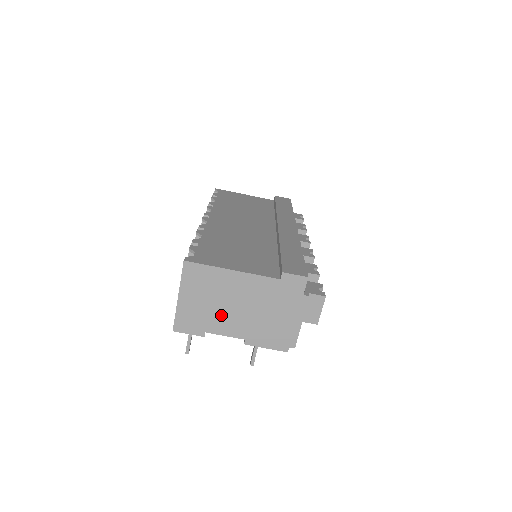
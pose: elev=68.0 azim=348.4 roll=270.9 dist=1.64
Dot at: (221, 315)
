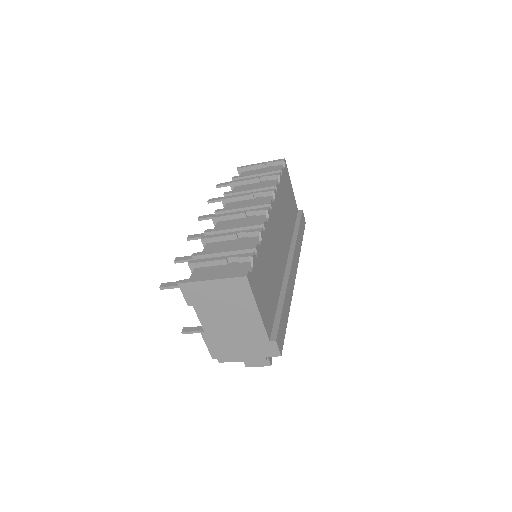
Dot at: (215, 312)
